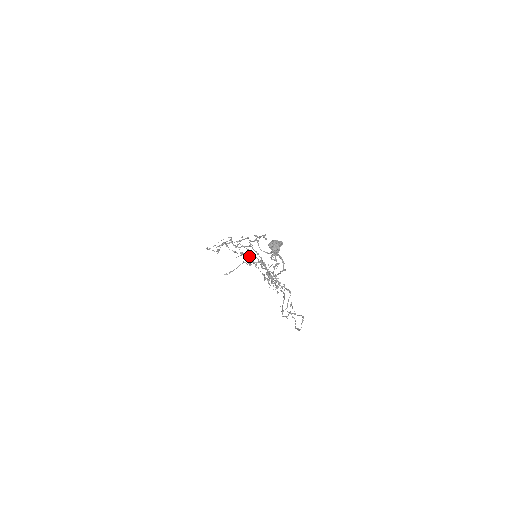
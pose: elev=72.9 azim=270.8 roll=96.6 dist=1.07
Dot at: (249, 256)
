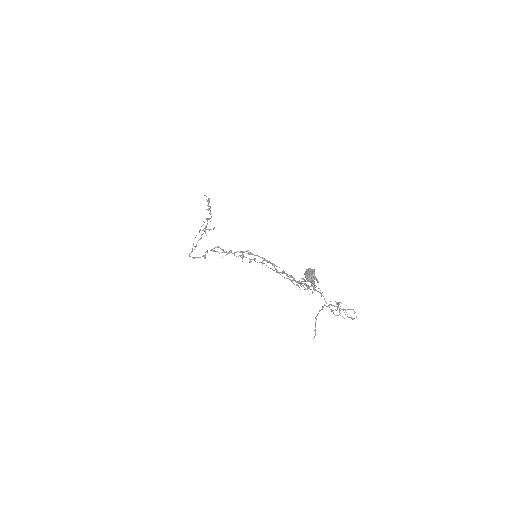
Dot at: (242, 253)
